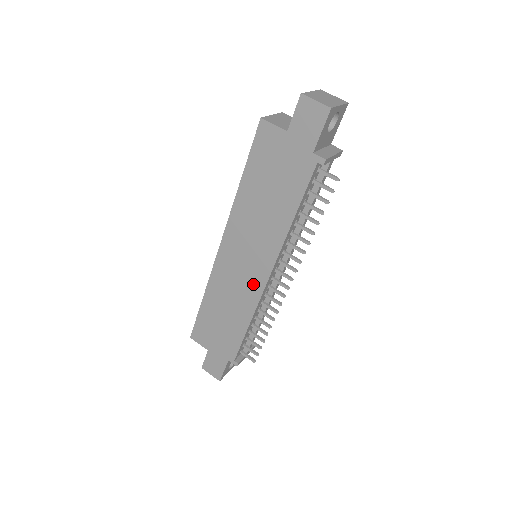
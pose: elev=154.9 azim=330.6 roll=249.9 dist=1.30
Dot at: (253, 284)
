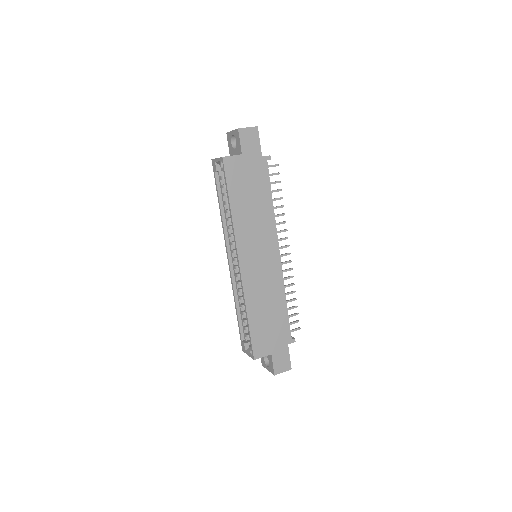
Dot at: (273, 268)
